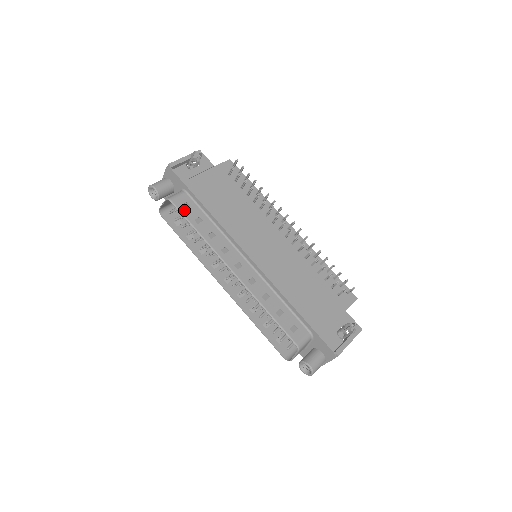
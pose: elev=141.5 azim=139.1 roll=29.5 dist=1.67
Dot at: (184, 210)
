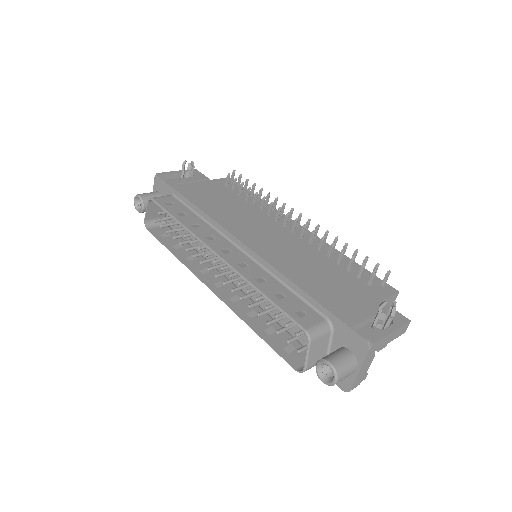
Dot at: (166, 206)
